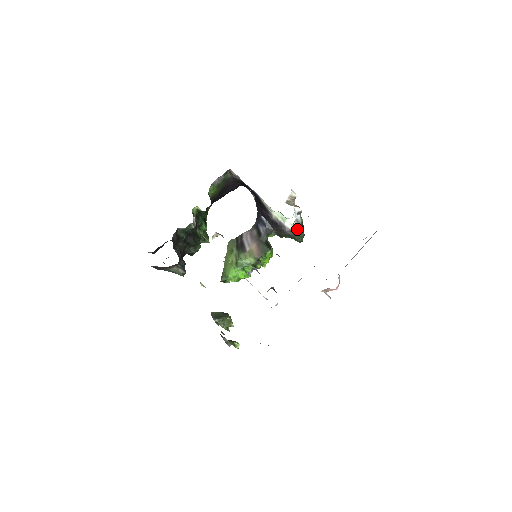
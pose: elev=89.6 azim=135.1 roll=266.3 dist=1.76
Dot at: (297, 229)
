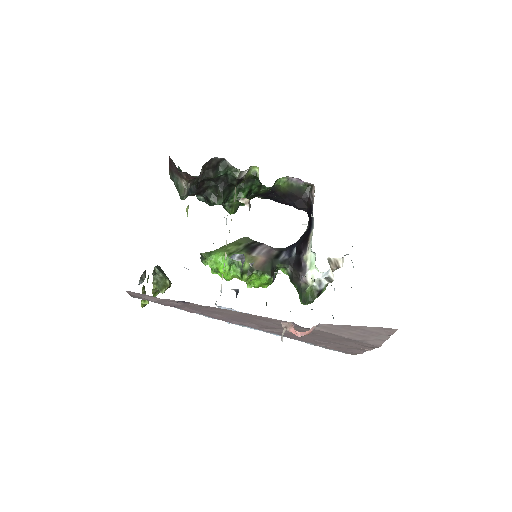
Dot at: (312, 289)
